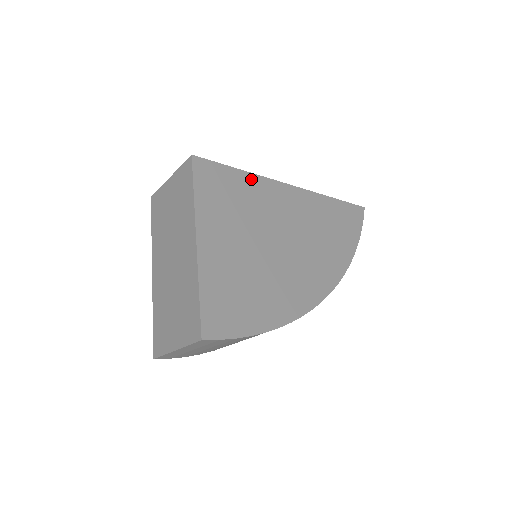
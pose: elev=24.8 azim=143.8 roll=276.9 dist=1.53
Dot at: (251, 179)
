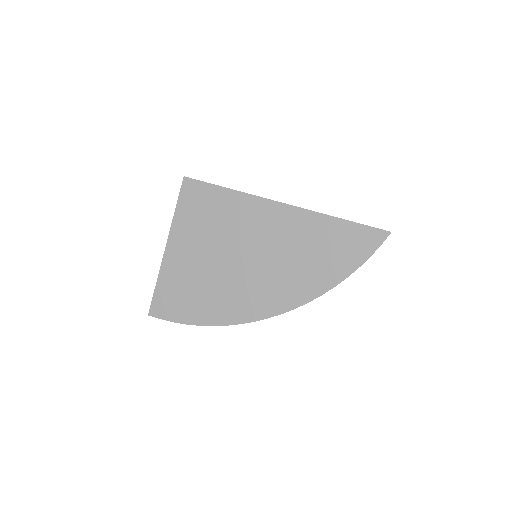
Dot at: (235, 197)
